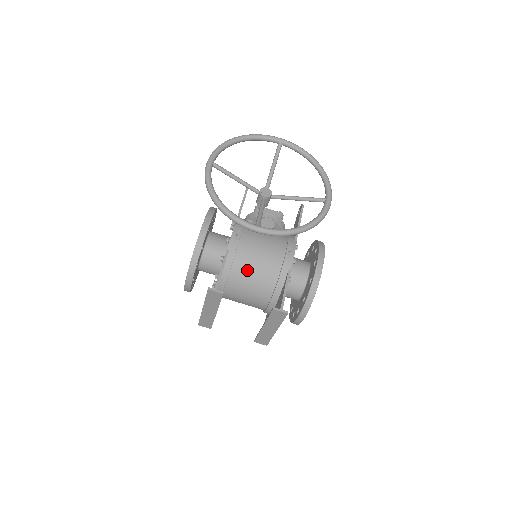
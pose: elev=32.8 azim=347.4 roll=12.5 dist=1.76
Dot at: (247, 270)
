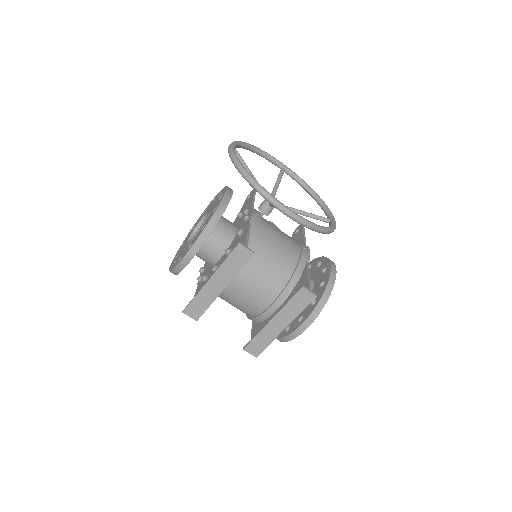
Dot at: (265, 250)
